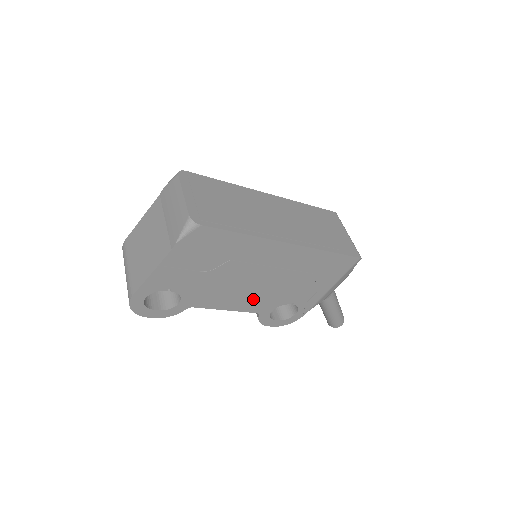
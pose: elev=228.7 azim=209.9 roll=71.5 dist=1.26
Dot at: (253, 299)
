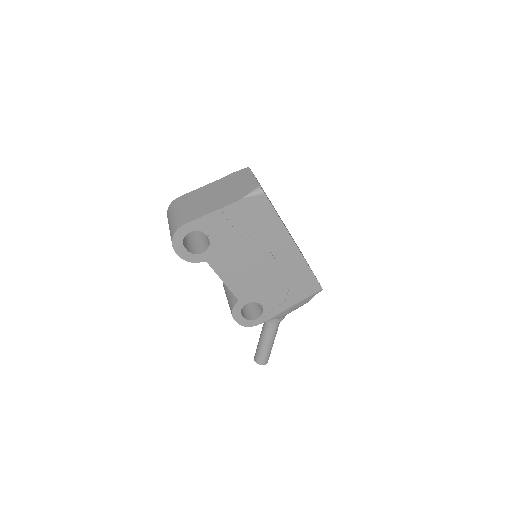
Dot at: (245, 282)
